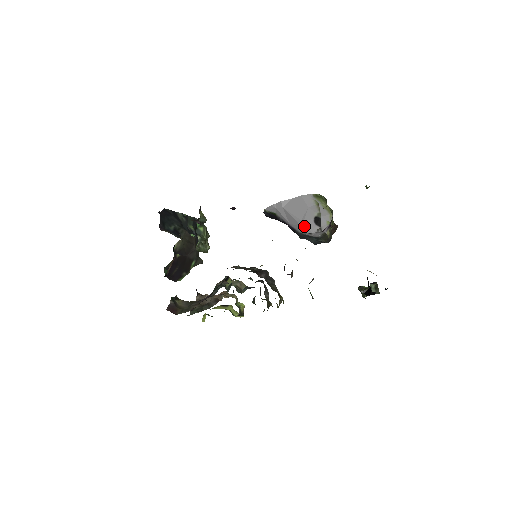
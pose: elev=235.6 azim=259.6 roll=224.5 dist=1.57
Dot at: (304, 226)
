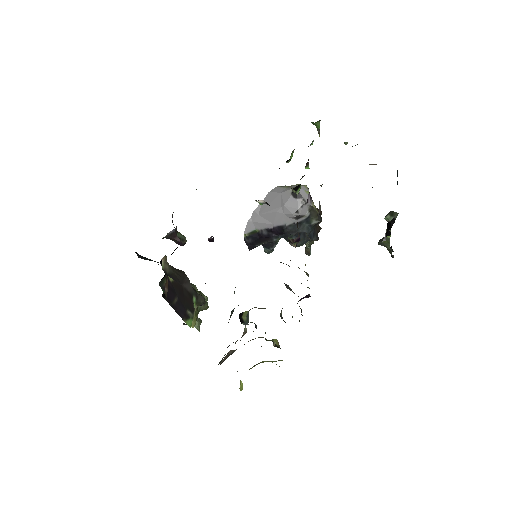
Dot at: (287, 209)
